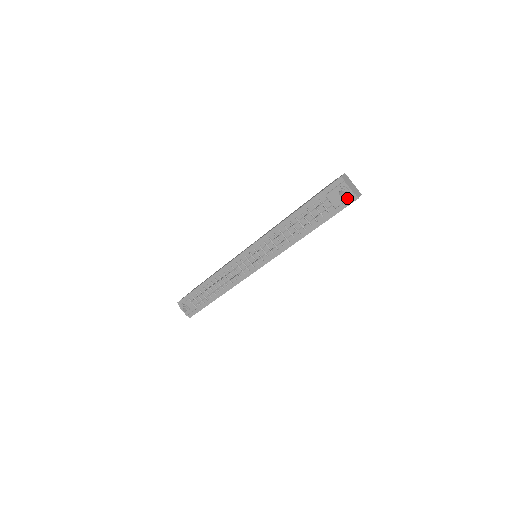
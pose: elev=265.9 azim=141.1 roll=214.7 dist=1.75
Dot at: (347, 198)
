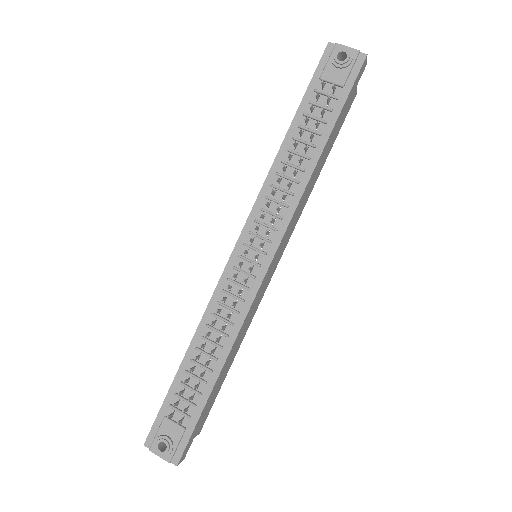
Dot at: (352, 62)
